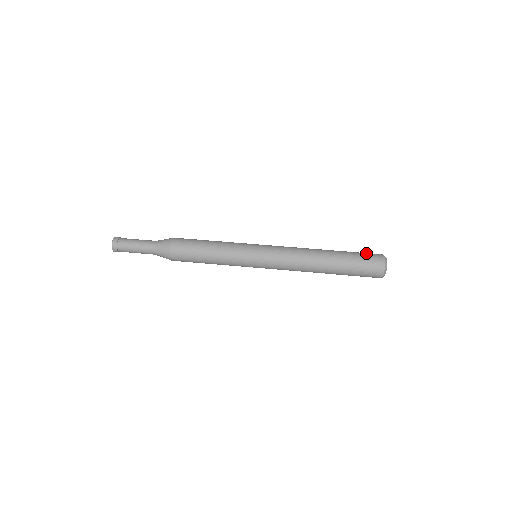
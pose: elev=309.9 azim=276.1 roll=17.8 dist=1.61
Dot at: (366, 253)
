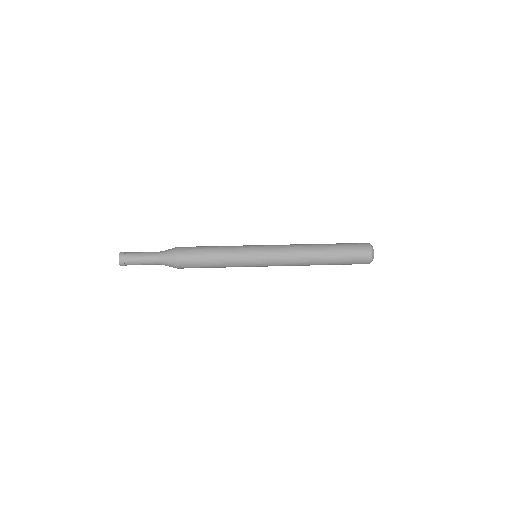
Dot at: (354, 243)
